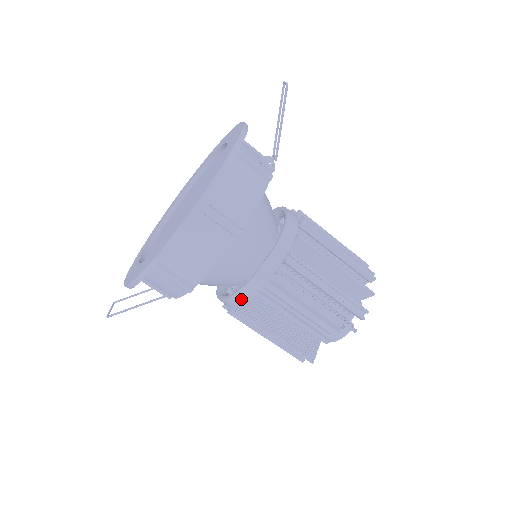
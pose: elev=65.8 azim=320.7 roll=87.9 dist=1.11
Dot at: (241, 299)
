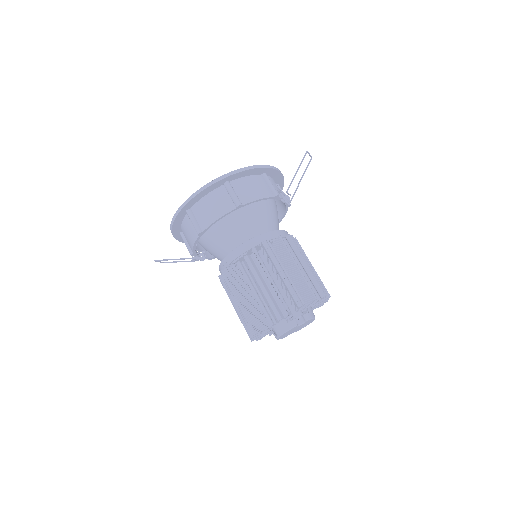
Dot at: (228, 261)
